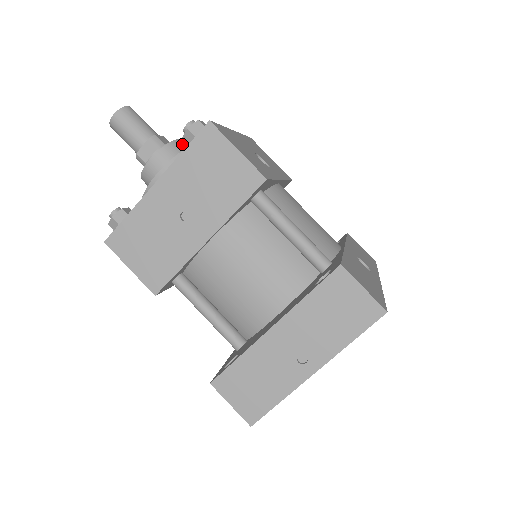
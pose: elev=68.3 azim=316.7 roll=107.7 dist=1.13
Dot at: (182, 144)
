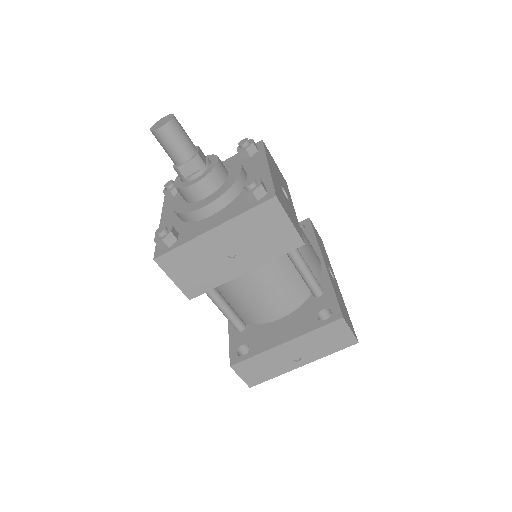
Dot at: (221, 167)
